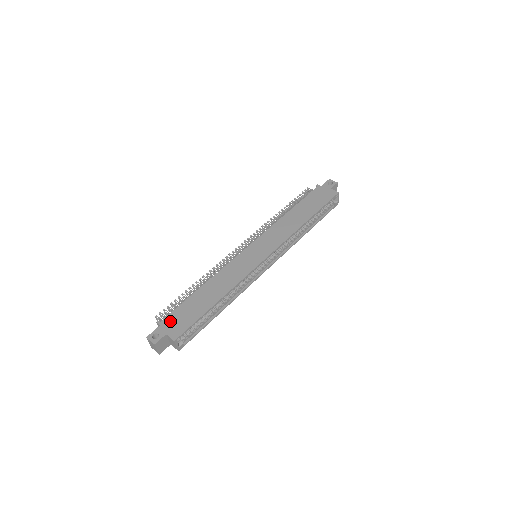
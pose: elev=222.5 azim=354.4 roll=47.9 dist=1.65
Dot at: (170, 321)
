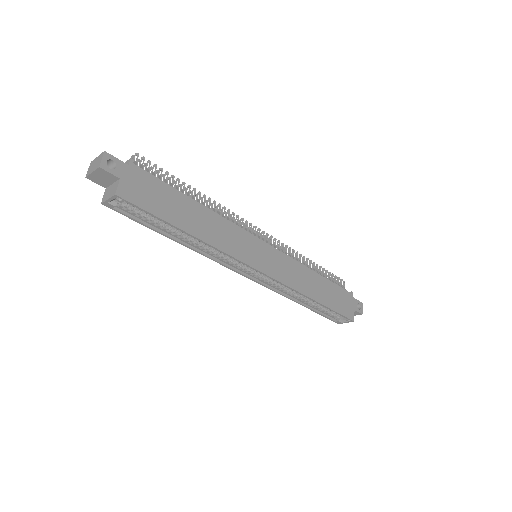
Dot at: (140, 177)
